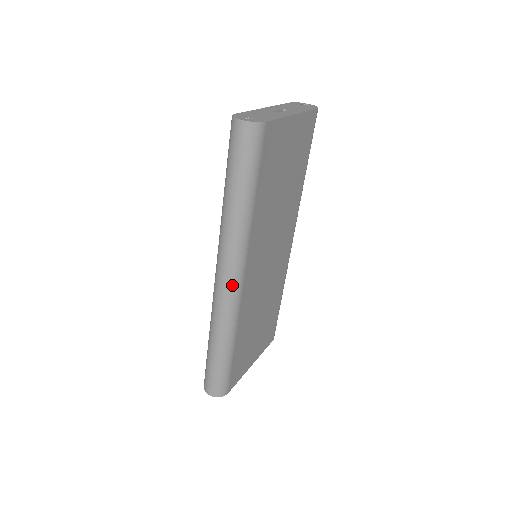
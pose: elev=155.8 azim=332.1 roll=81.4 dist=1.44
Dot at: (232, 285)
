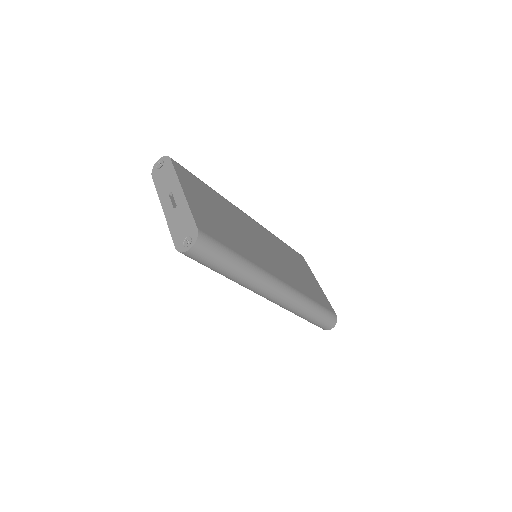
Dot at: (282, 292)
